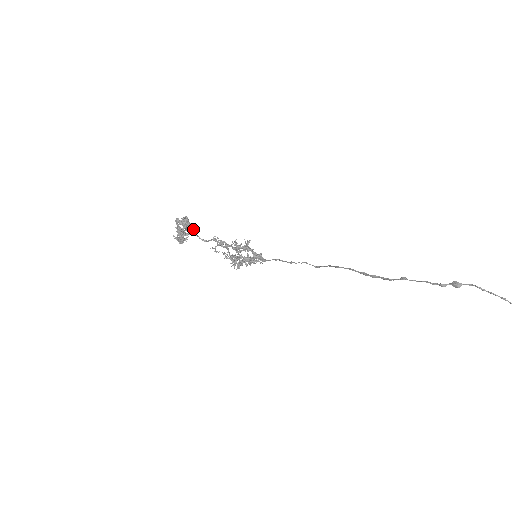
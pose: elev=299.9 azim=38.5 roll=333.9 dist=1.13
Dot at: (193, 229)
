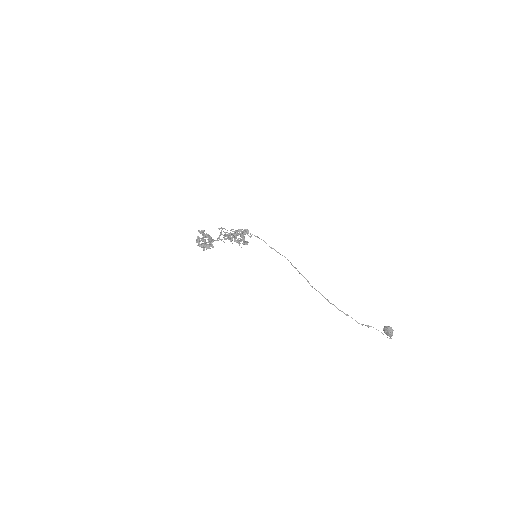
Dot at: (213, 241)
